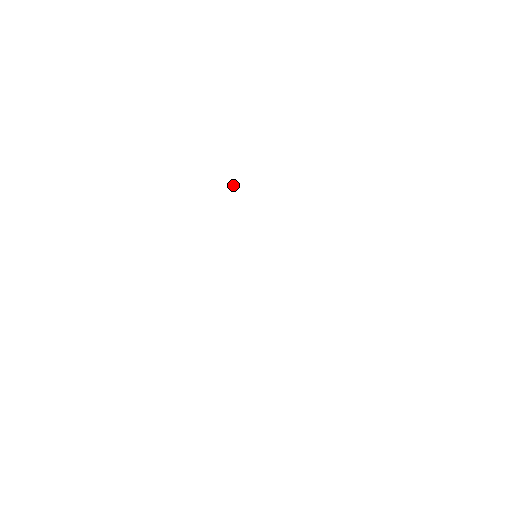
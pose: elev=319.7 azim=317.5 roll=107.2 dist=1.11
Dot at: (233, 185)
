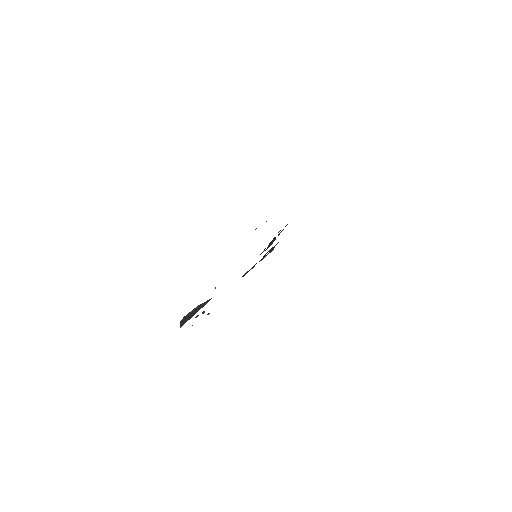
Dot at: occluded
